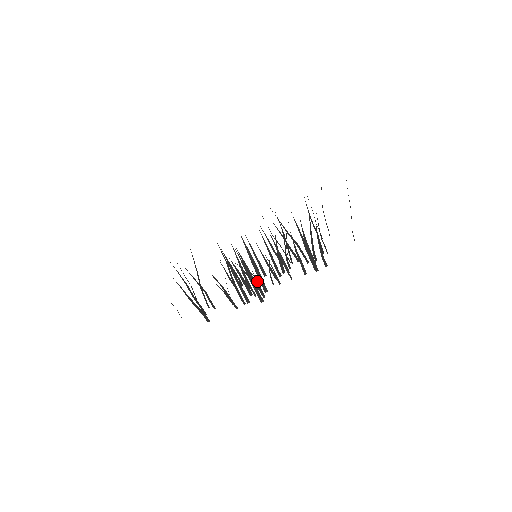
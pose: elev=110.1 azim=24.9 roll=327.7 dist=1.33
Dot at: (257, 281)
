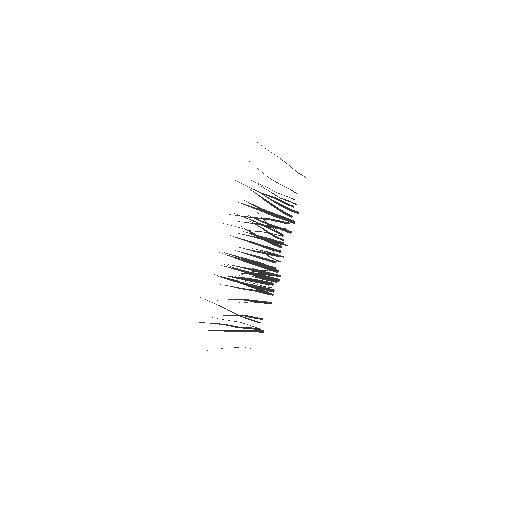
Dot at: occluded
